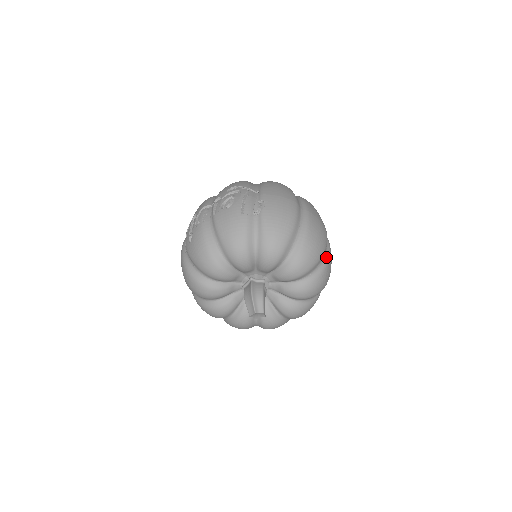
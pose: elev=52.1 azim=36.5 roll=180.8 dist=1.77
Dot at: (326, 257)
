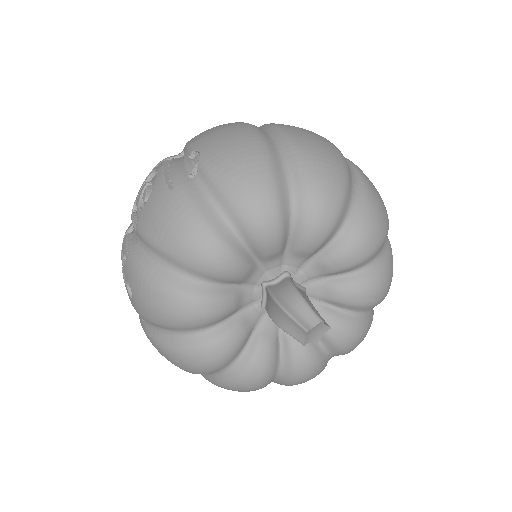
Dot at: (355, 172)
